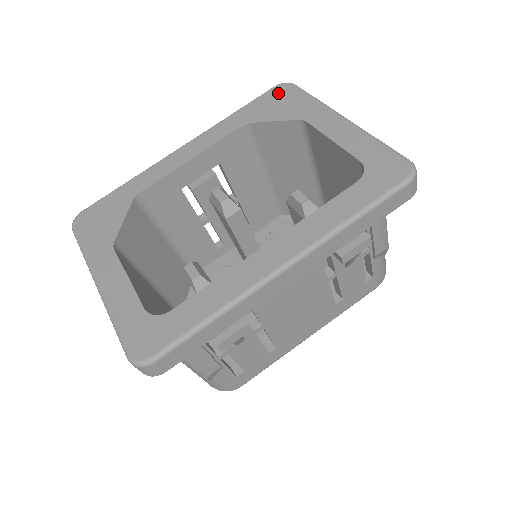
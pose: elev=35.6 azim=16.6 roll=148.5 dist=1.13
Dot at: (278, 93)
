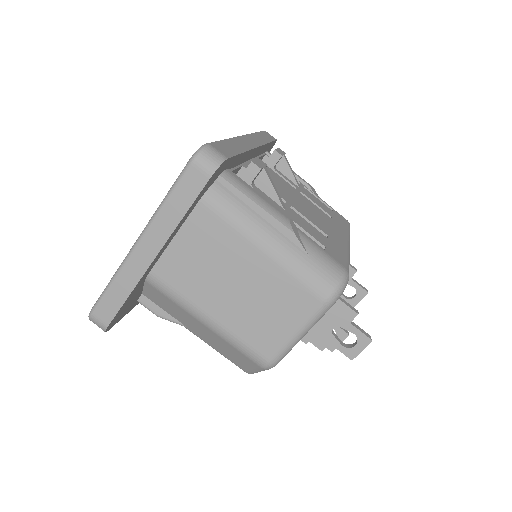
Dot at: occluded
